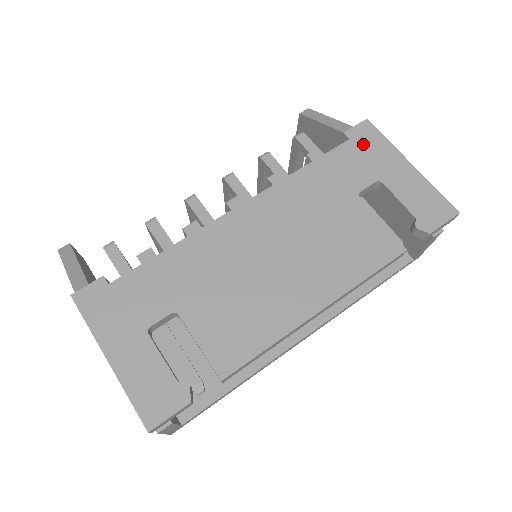
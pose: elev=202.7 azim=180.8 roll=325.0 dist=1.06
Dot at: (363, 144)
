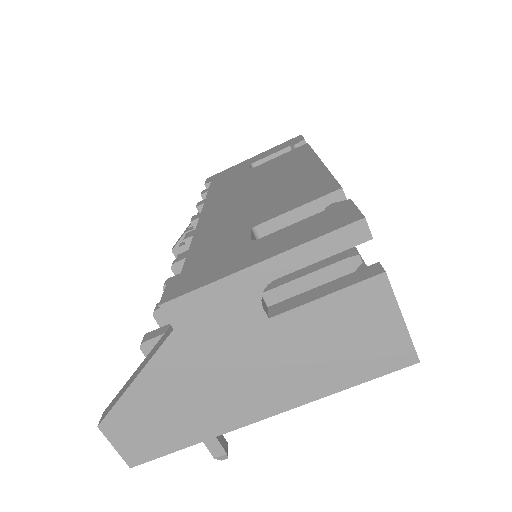
Dot at: (221, 176)
